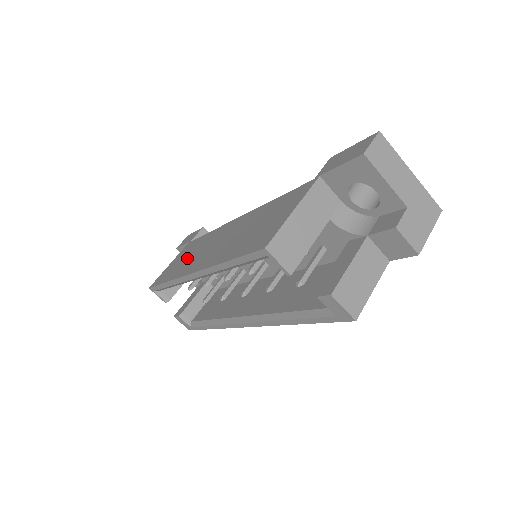
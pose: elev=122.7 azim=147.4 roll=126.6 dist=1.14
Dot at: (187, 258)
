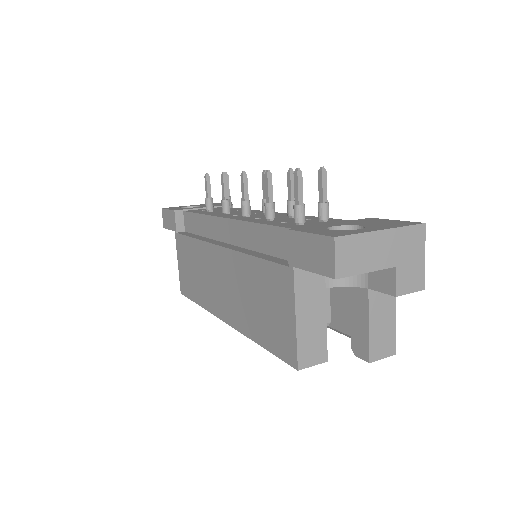
Dot at: (197, 276)
